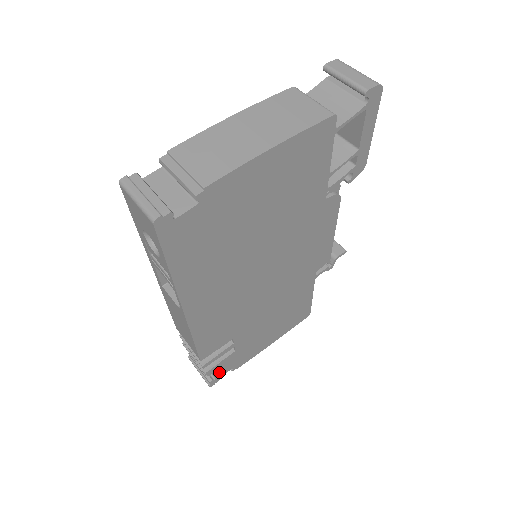
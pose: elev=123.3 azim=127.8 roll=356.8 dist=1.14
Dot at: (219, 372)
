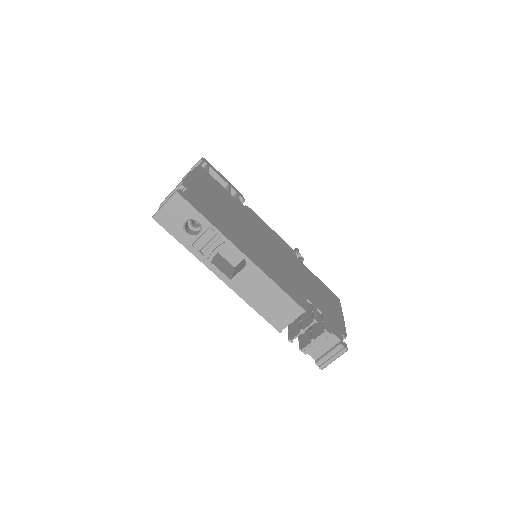
Dot at: (335, 334)
